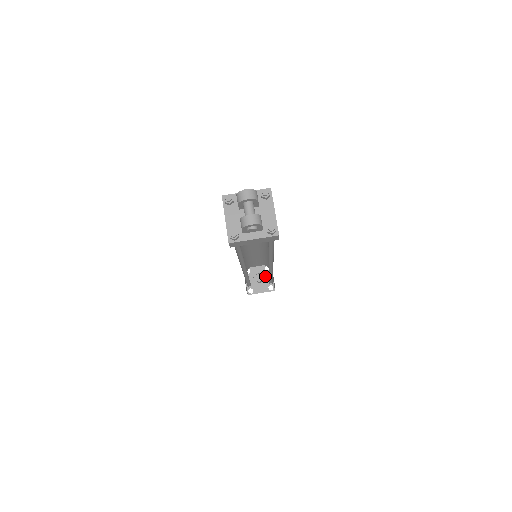
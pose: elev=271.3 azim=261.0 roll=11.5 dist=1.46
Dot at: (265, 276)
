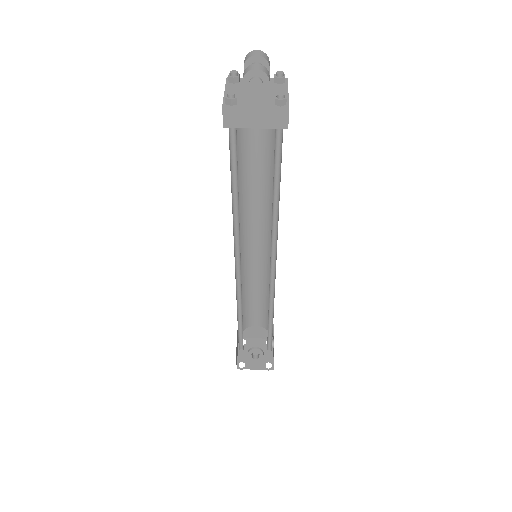
Dot at: (264, 351)
